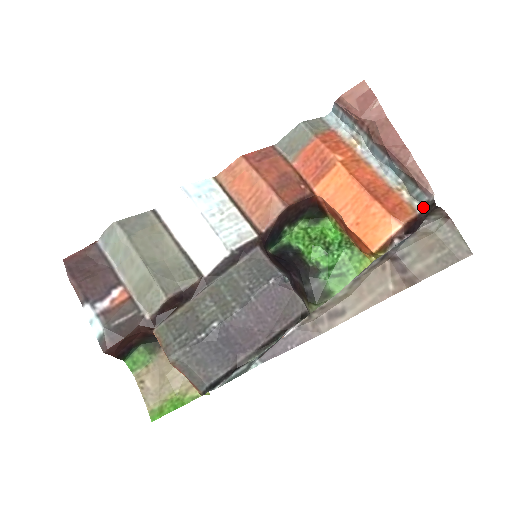
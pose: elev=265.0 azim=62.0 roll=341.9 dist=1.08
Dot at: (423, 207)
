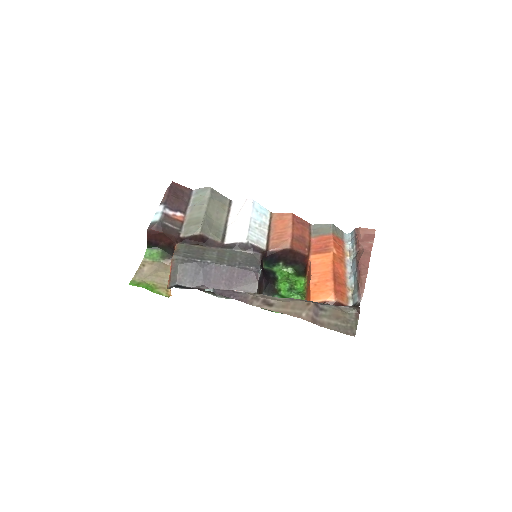
Dot at: (353, 305)
